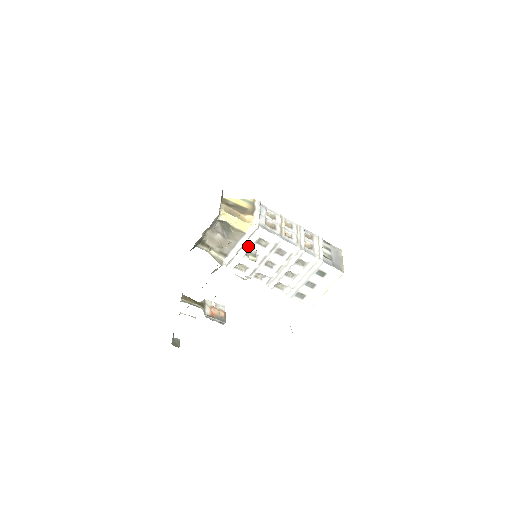
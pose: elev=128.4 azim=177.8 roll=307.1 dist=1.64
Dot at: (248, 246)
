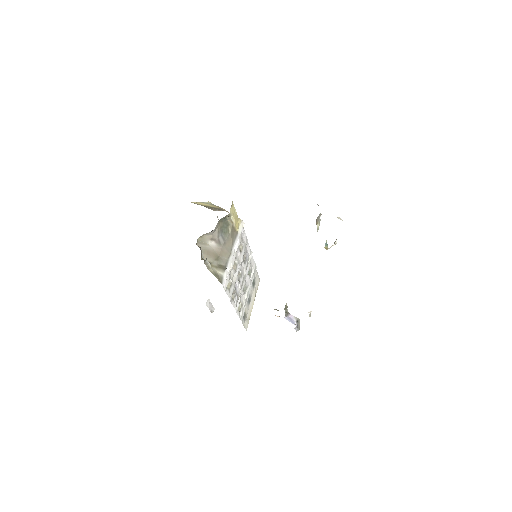
Dot at: (235, 252)
